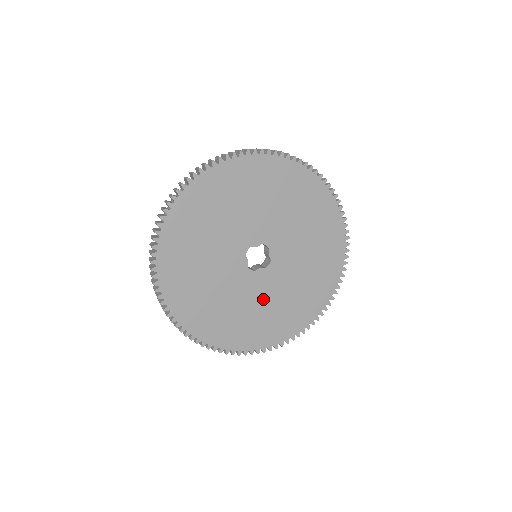
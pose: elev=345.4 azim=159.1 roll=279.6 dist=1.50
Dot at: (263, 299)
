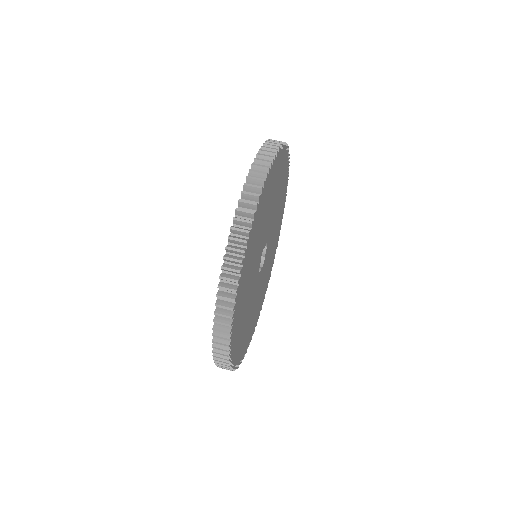
Dot at: (256, 299)
